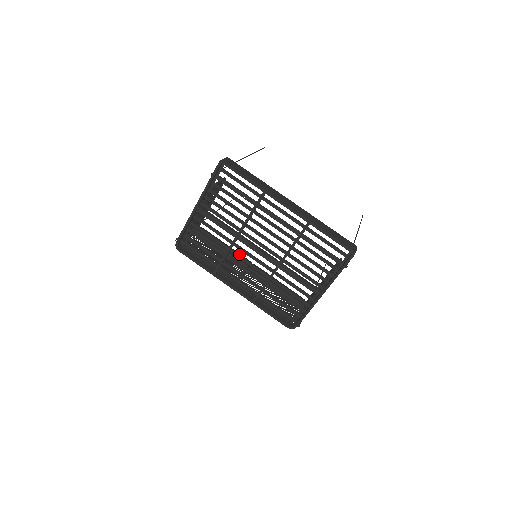
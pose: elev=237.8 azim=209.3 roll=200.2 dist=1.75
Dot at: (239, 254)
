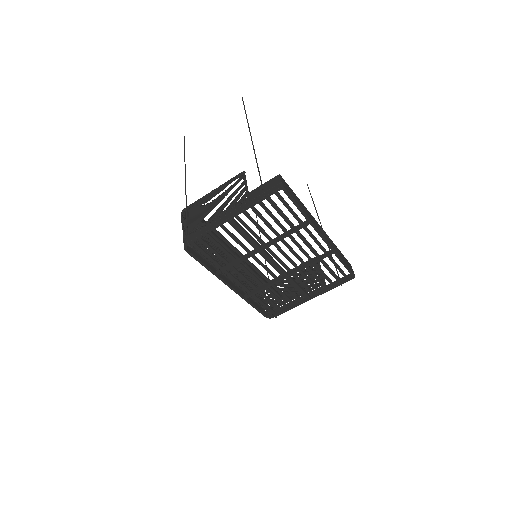
Dot at: occluded
